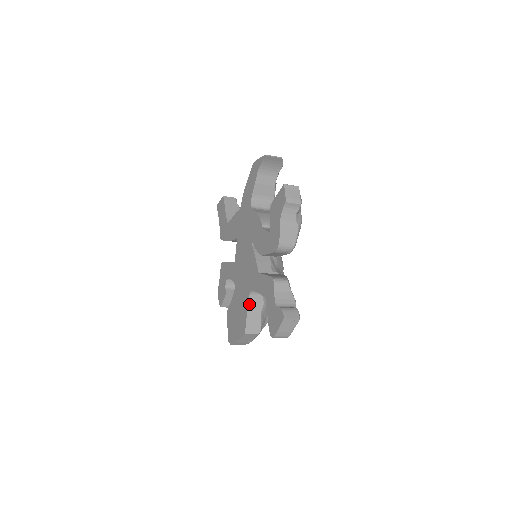
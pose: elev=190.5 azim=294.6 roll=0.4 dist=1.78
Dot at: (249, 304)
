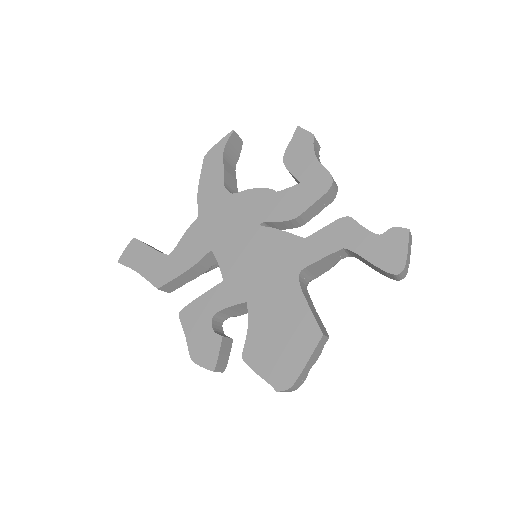
Dot at: (303, 293)
